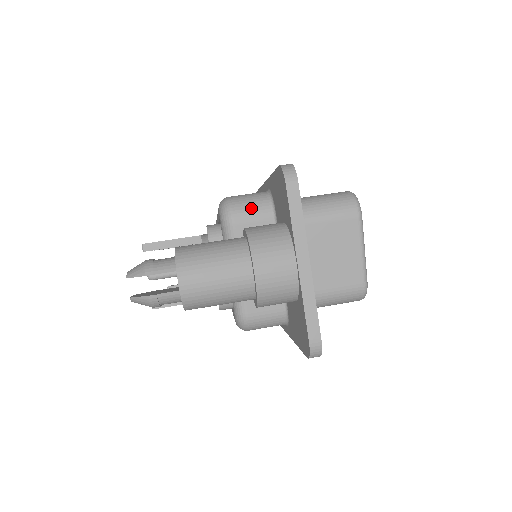
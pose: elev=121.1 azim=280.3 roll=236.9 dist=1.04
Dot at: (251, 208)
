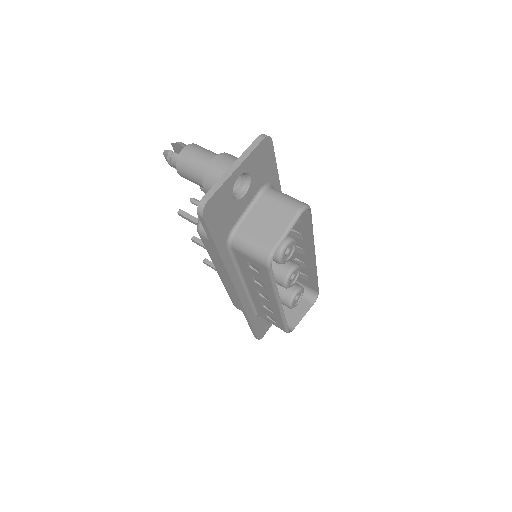
Dot at: occluded
